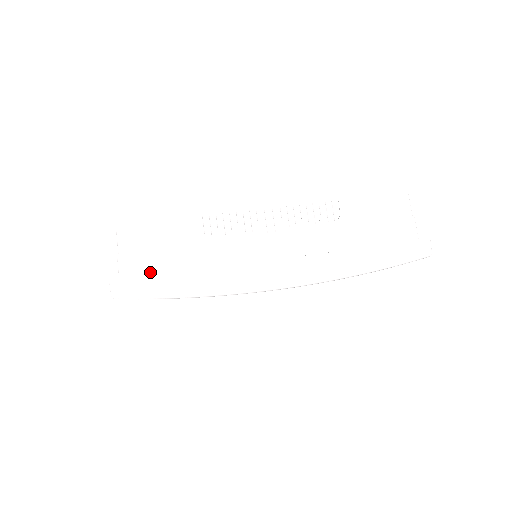
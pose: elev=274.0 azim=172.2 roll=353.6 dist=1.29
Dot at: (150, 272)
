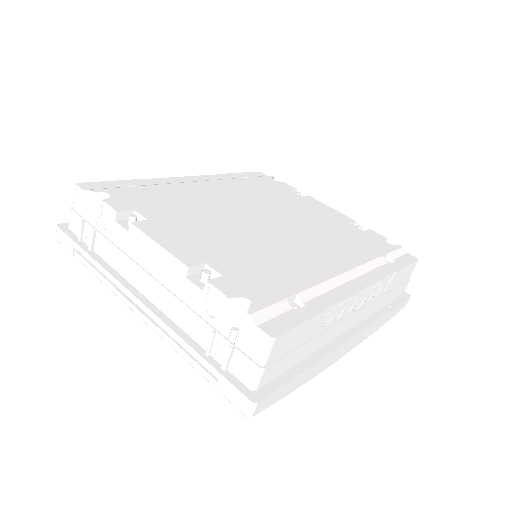
Dot at: (278, 375)
